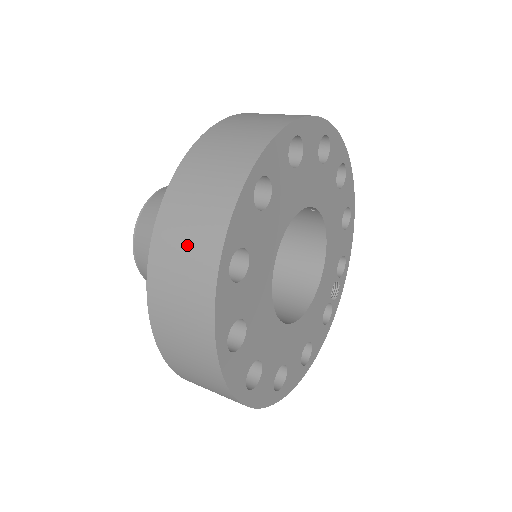
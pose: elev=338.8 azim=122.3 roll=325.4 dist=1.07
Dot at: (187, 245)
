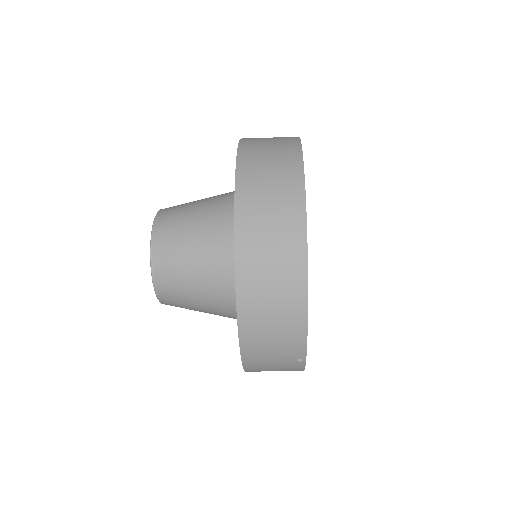
Dot at: (272, 190)
